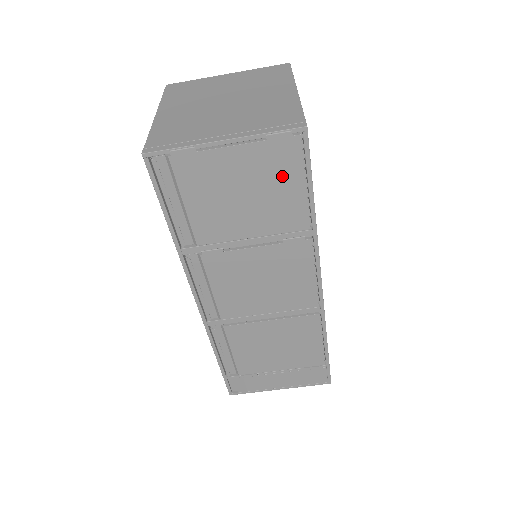
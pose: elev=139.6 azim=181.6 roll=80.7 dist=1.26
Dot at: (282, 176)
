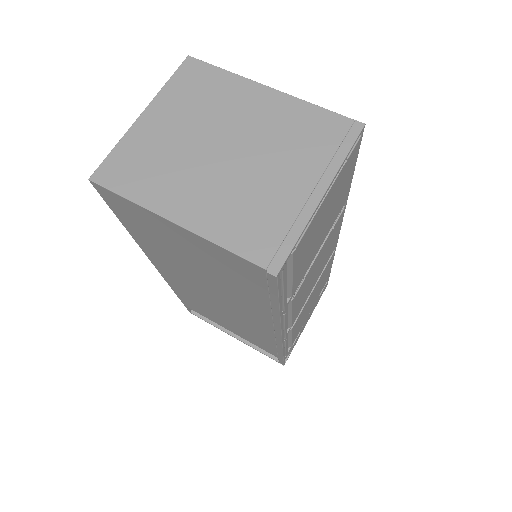
Dot at: (345, 180)
